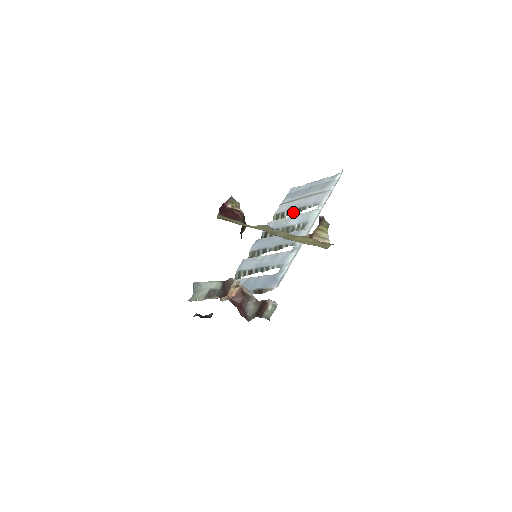
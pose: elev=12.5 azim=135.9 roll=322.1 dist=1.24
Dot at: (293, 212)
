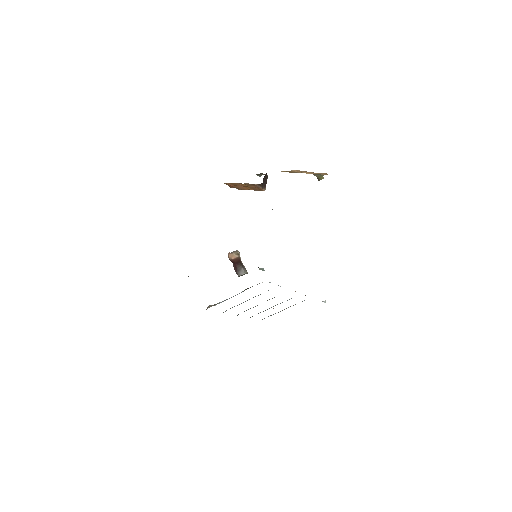
Dot at: occluded
